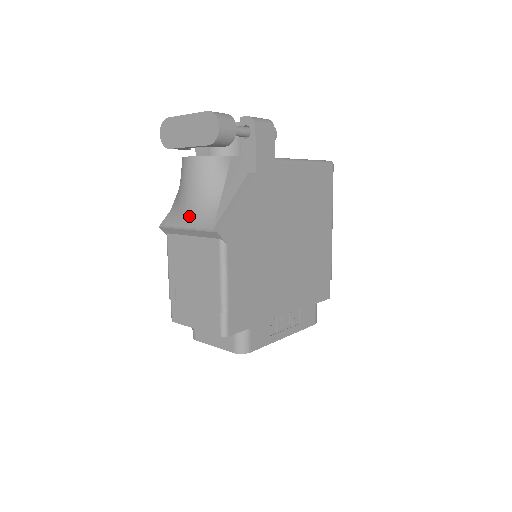
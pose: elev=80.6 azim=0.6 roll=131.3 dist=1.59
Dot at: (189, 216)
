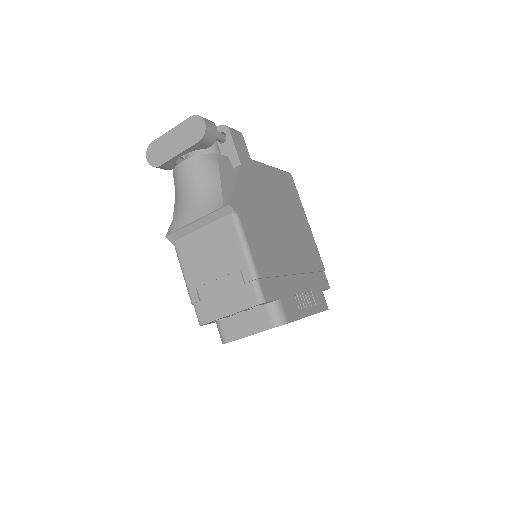
Dot at: (195, 209)
